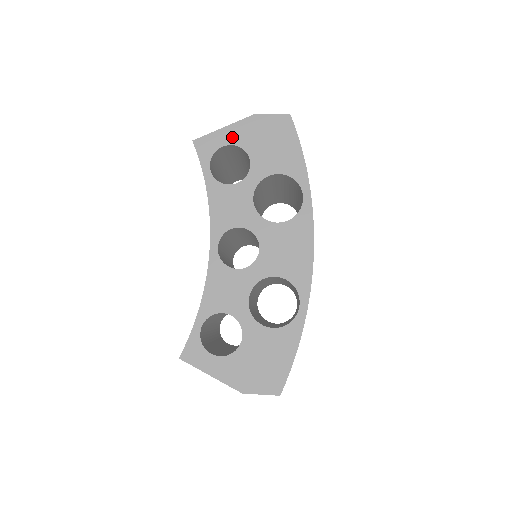
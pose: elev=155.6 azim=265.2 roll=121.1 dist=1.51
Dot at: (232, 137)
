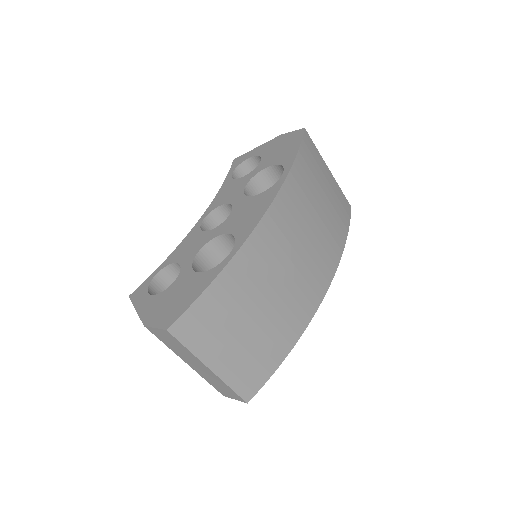
Dot at: (258, 151)
